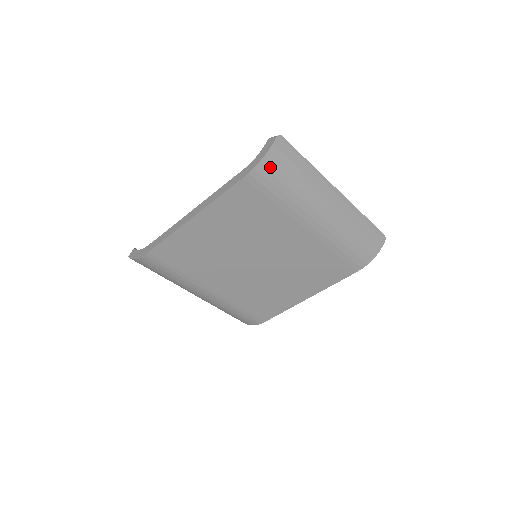
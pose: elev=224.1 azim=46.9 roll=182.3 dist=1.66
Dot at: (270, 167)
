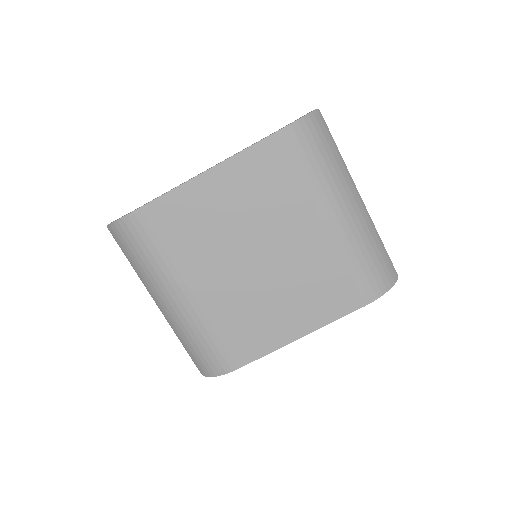
Dot at: (305, 131)
